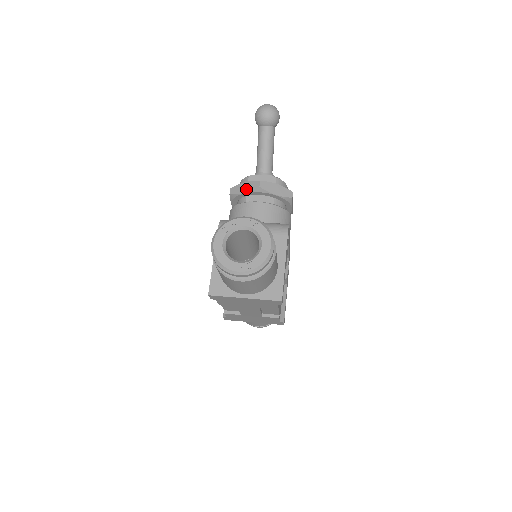
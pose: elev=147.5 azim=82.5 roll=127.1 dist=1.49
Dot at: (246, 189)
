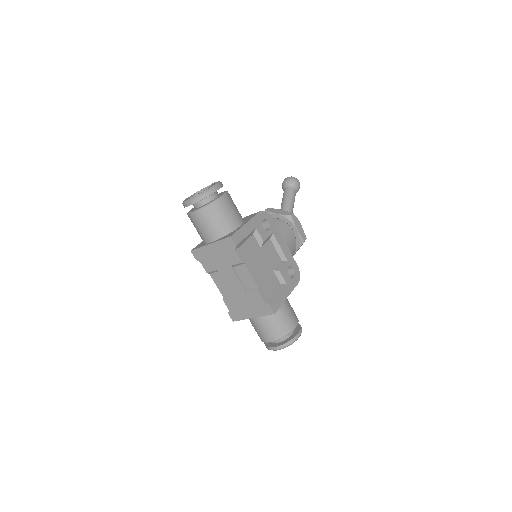
Dot at: occluded
